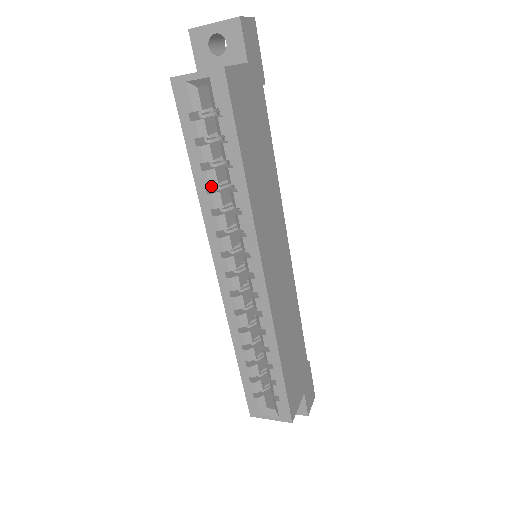
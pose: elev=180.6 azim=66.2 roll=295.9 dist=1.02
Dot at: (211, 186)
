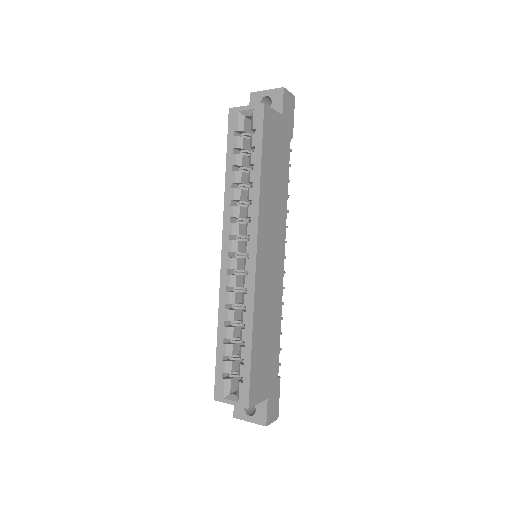
Dot at: (236, 186)
